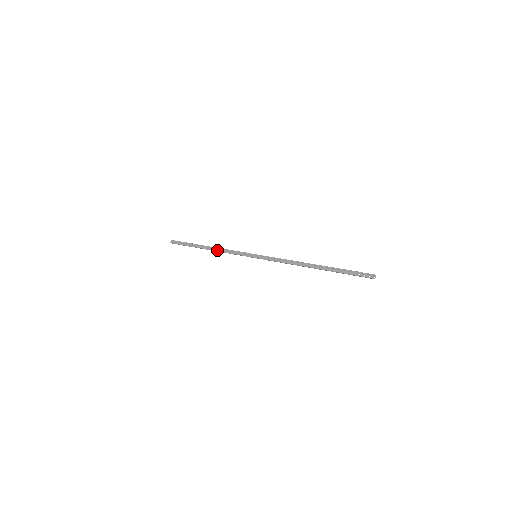
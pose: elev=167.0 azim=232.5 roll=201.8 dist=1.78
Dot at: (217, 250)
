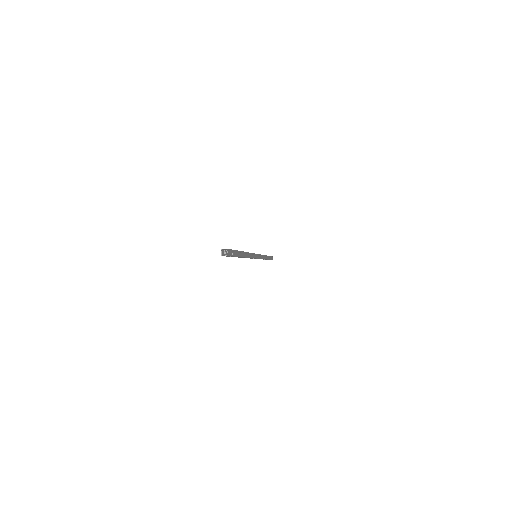
Dot at: occluded
